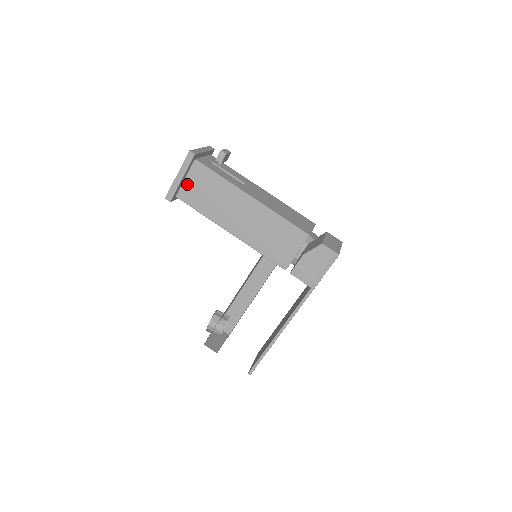
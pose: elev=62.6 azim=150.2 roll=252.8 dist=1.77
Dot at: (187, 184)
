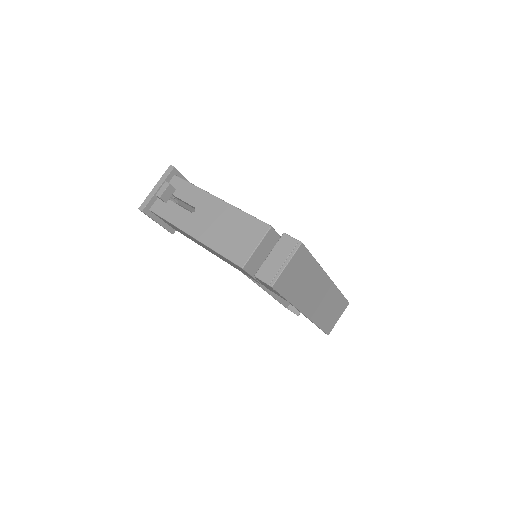
Dot at: occluded
